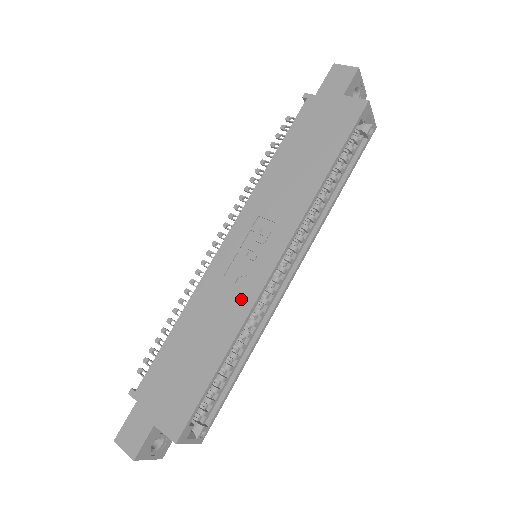
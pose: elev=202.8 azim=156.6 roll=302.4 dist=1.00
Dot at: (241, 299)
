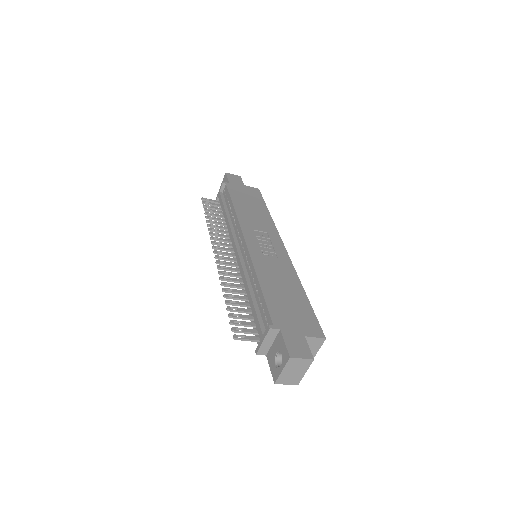
Dot at: (285, 265)
